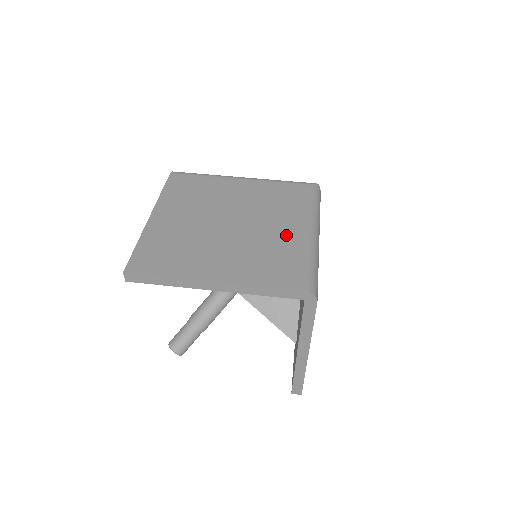
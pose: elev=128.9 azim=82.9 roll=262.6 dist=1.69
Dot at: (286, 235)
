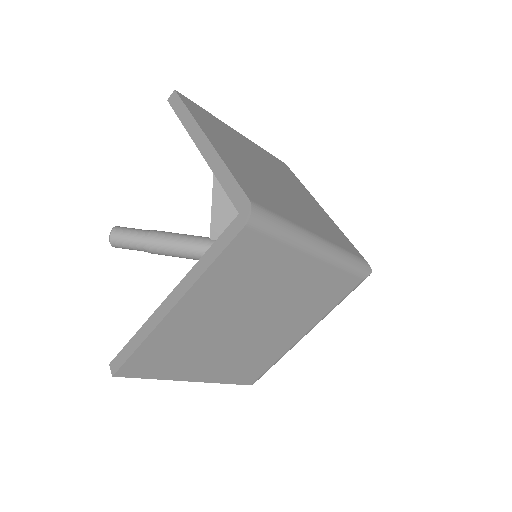
Dot at: (298, 214)
